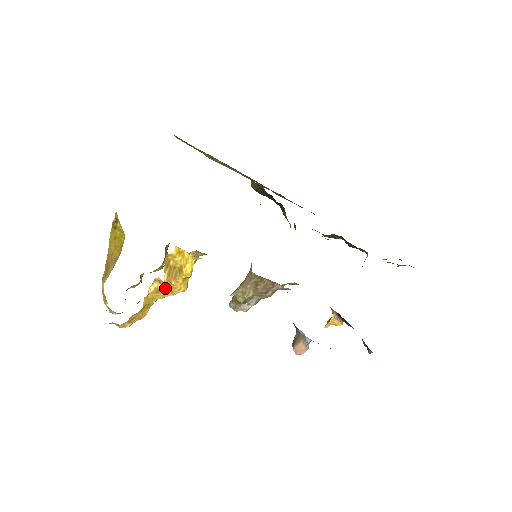
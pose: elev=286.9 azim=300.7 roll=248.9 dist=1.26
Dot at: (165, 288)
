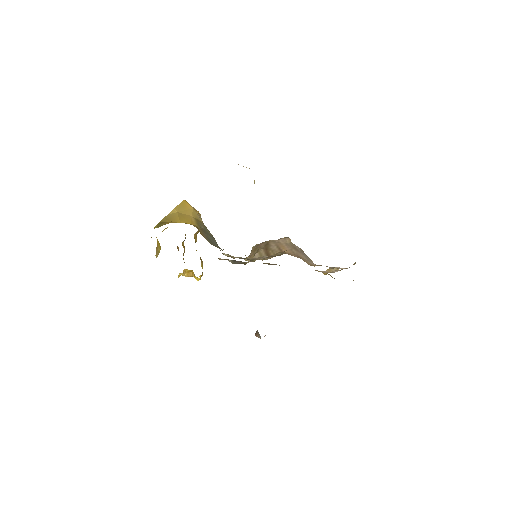
Dot at: occluded
